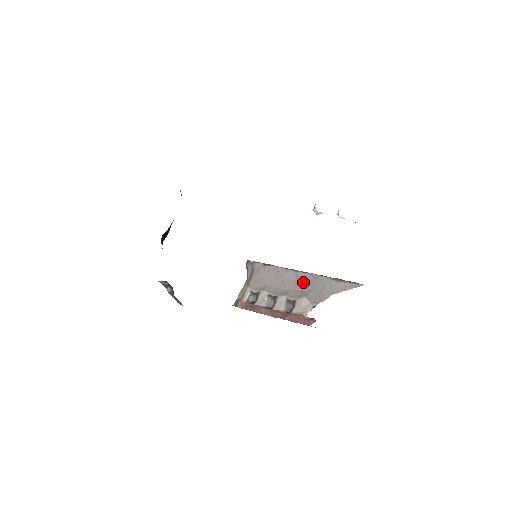
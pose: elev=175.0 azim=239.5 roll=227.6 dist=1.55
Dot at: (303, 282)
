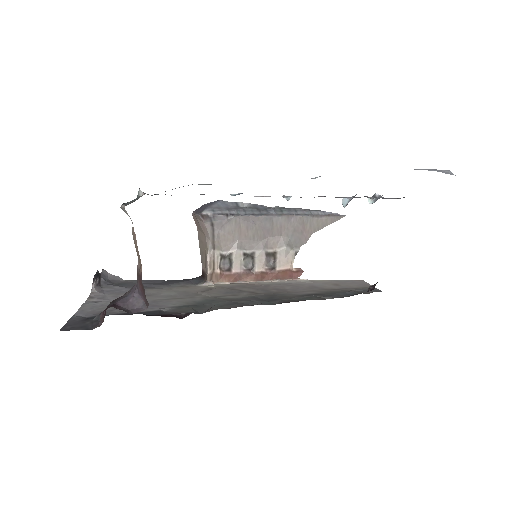
Dot at: (280, 228)
